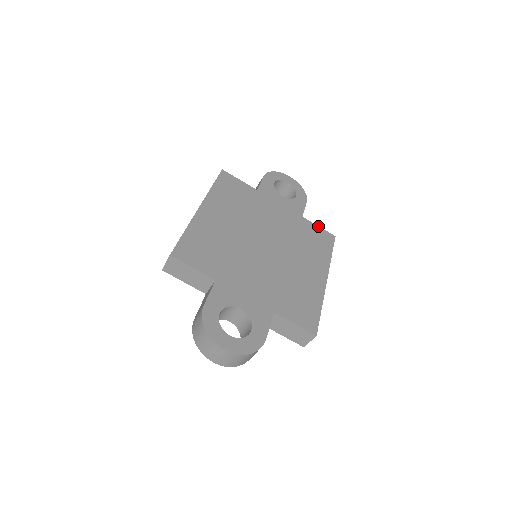
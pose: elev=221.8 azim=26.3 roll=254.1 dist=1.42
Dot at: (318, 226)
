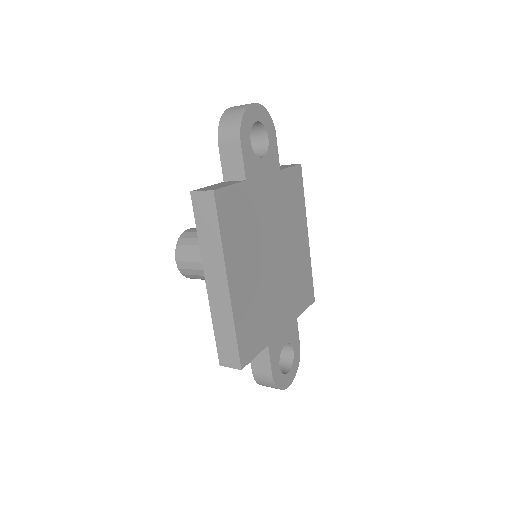
Dot at: (291, 167)
